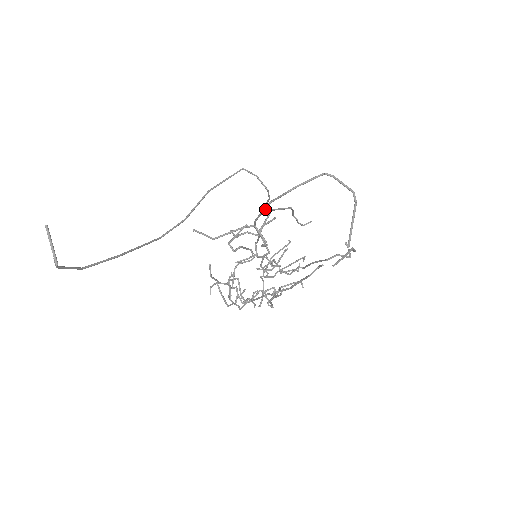
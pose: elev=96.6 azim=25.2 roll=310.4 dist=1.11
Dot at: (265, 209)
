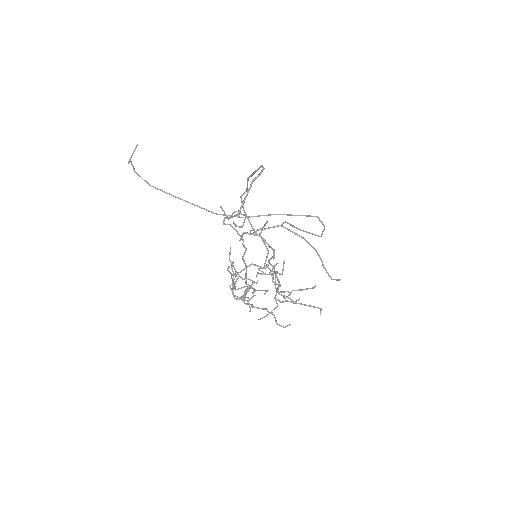
Dot at: occluded
